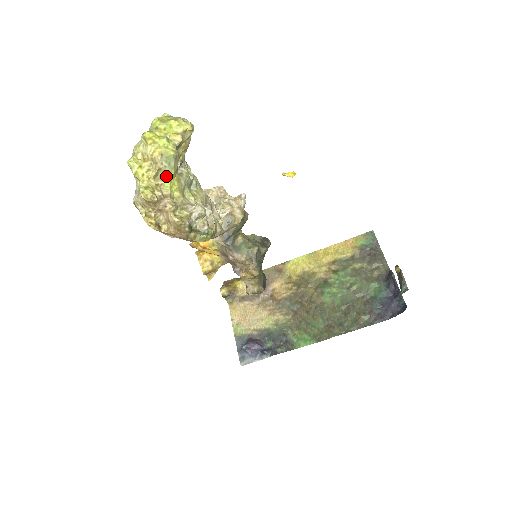
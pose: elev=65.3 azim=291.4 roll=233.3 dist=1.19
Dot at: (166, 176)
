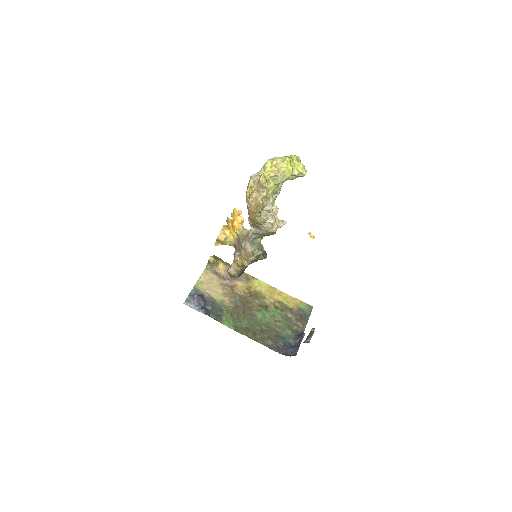
Dot at: (275, 181)
